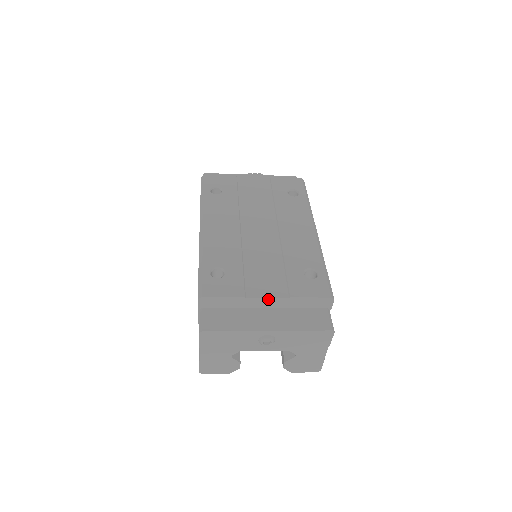
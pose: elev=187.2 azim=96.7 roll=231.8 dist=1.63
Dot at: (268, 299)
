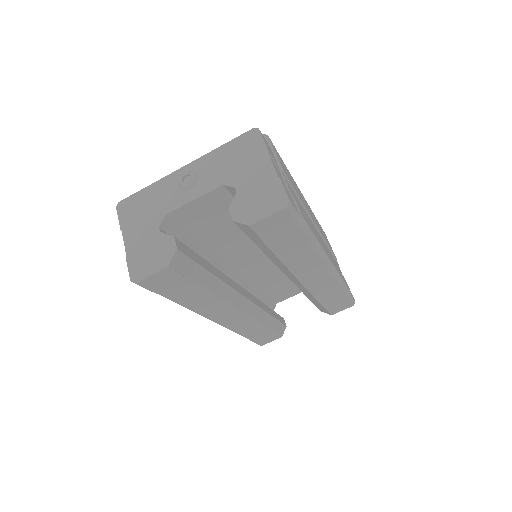
Dot at: occluded
